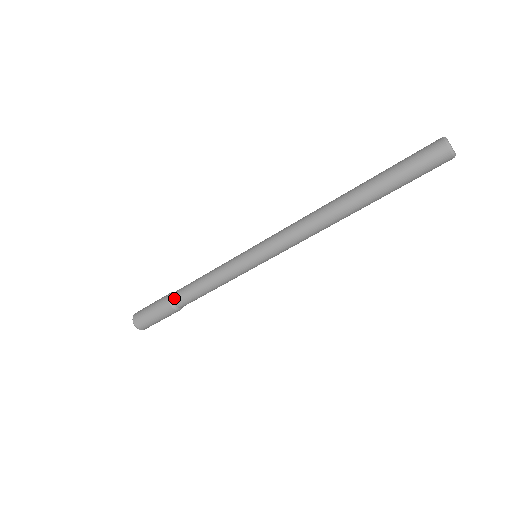
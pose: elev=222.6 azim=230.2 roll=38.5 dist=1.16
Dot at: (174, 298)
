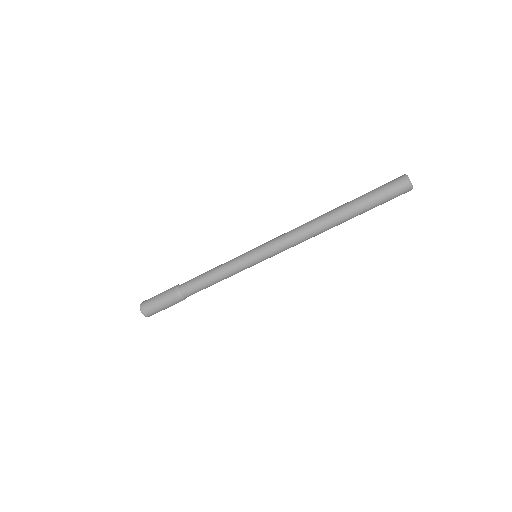
Dot at: (182, 284)
